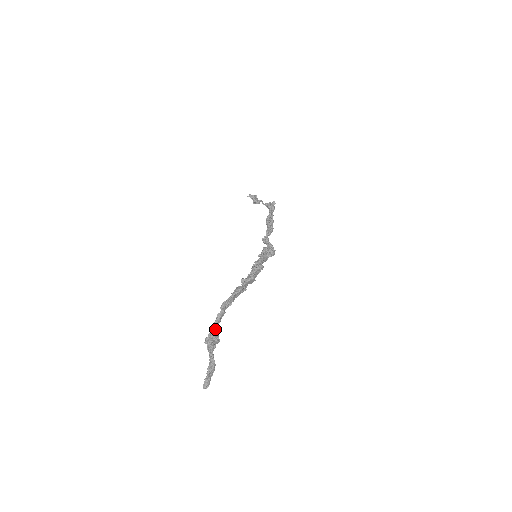
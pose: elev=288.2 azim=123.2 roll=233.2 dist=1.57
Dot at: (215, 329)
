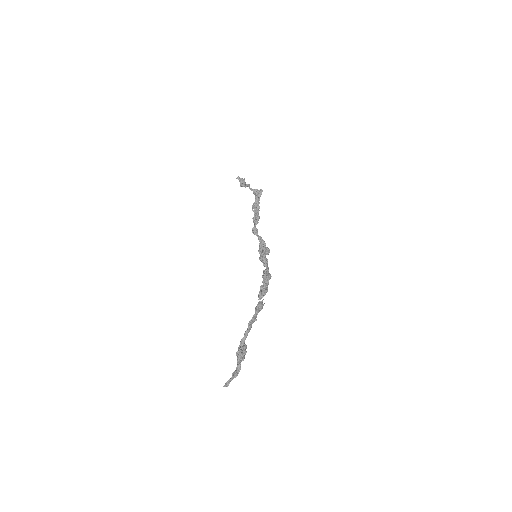
Dot at: (244, 343)
